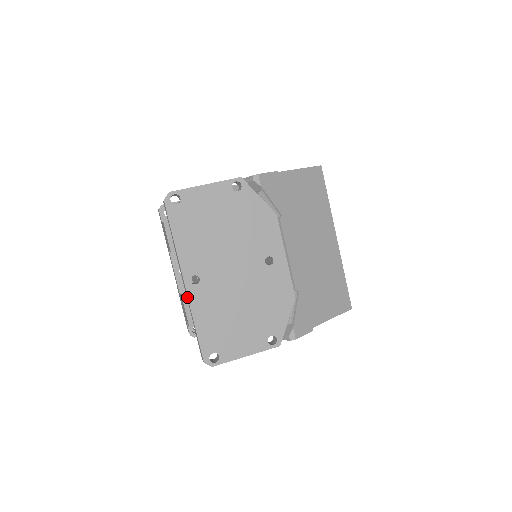
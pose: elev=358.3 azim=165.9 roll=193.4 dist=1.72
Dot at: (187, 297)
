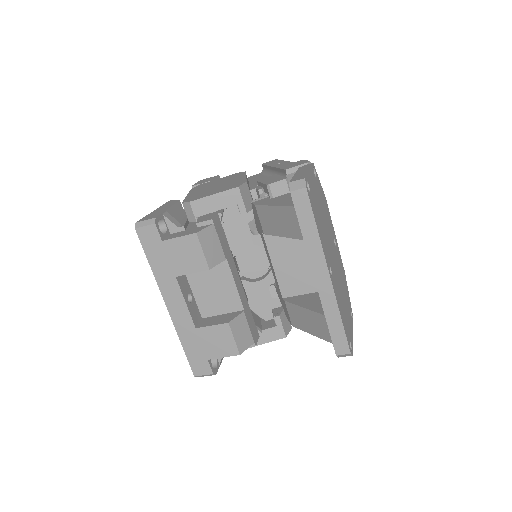
Dot at: (330, 292)
